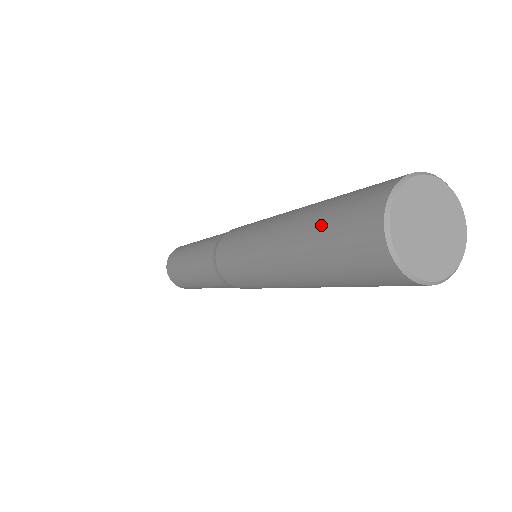
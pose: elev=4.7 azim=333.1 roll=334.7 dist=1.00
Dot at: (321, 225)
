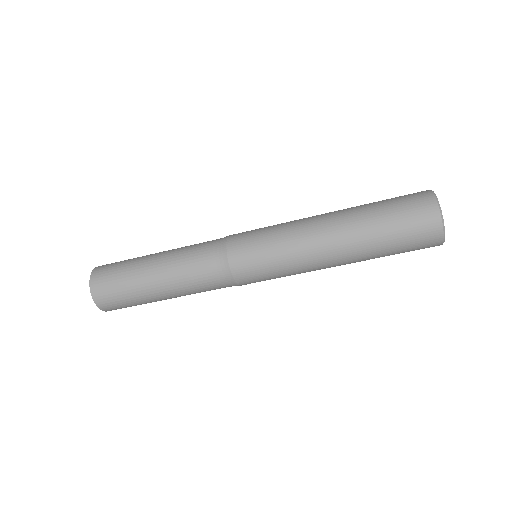
Dot at: (378, 201)
